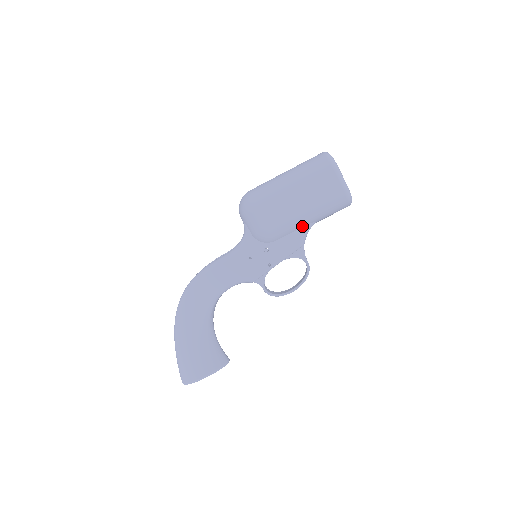
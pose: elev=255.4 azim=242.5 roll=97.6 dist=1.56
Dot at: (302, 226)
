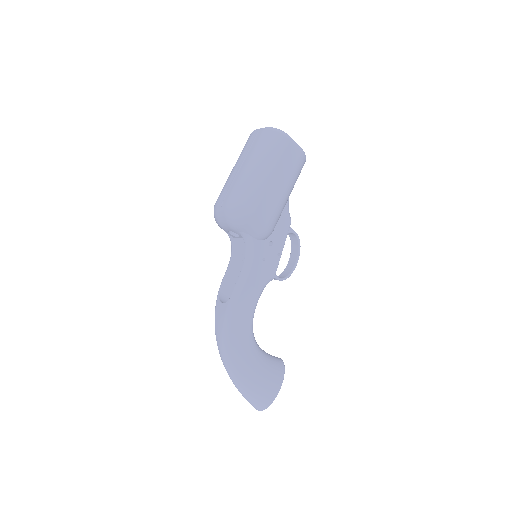
Dot at: (285, 204)
